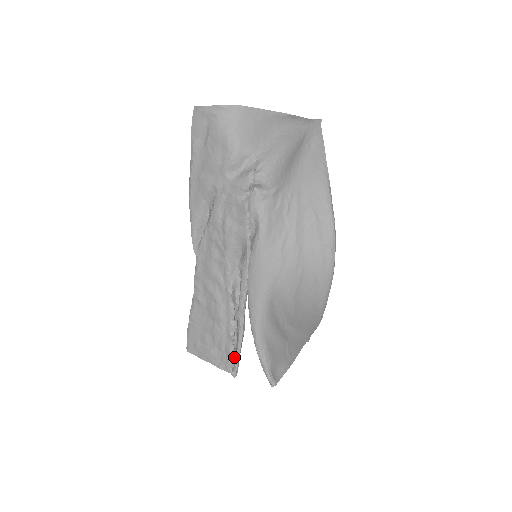
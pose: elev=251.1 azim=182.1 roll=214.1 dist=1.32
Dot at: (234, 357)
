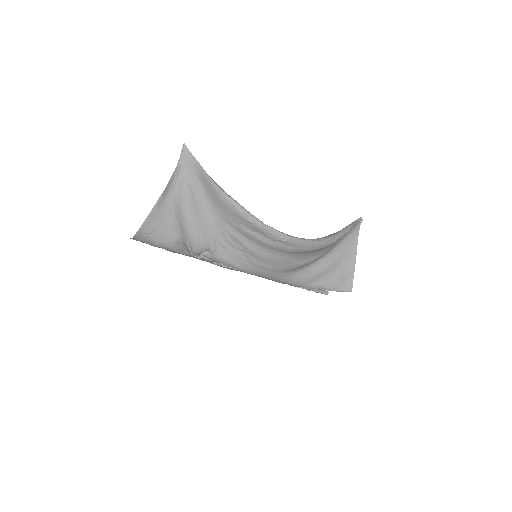
Dot at: occluded
